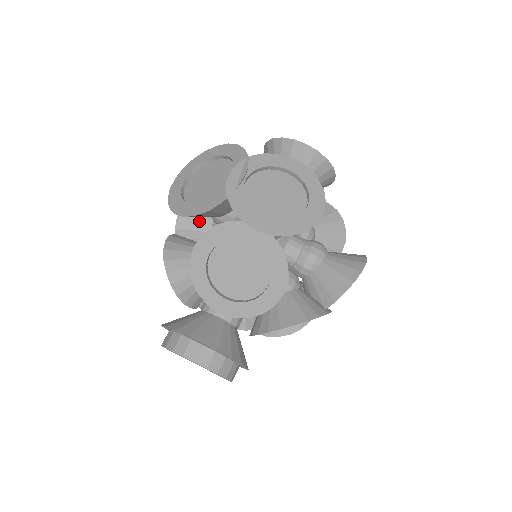
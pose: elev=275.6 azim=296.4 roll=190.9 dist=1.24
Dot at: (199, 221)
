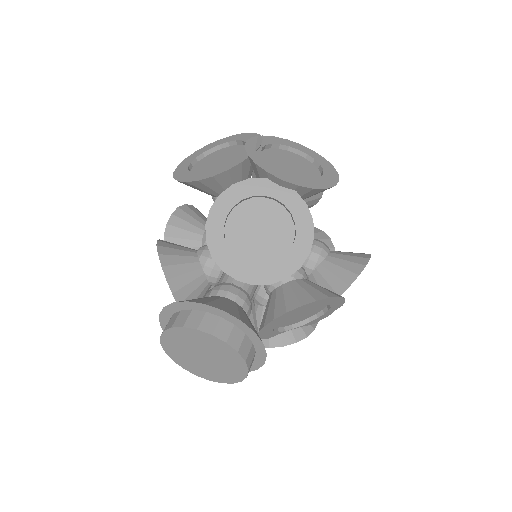
Dot at: (190, 229)
